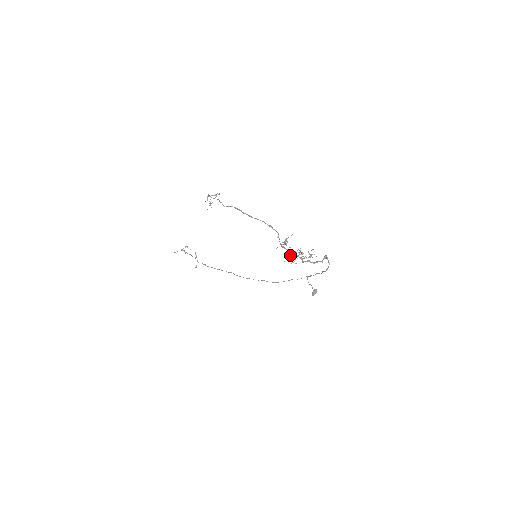
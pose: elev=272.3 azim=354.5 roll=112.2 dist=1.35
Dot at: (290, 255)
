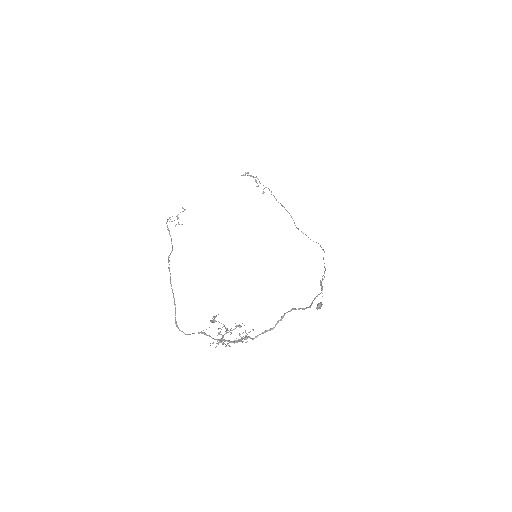
Dot at: (221, 334)
